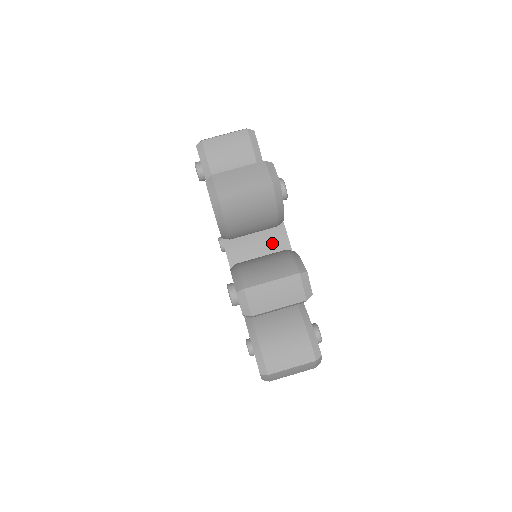
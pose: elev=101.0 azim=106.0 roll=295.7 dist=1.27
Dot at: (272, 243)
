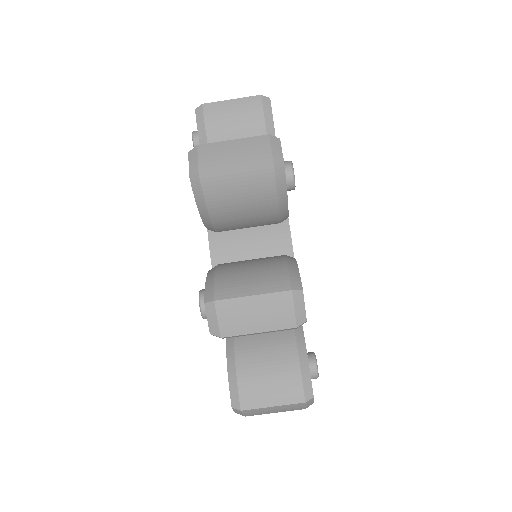
Dot at: (270, 244)
